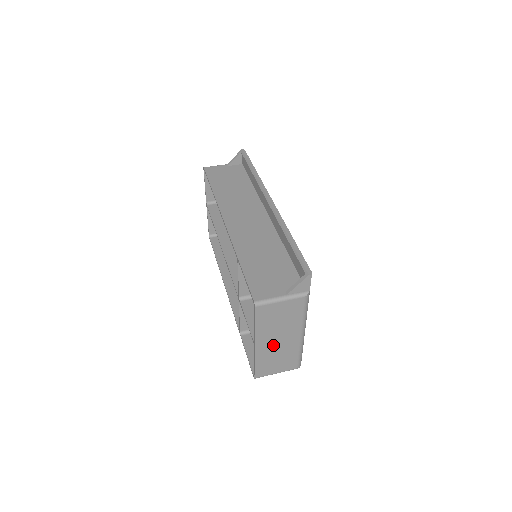
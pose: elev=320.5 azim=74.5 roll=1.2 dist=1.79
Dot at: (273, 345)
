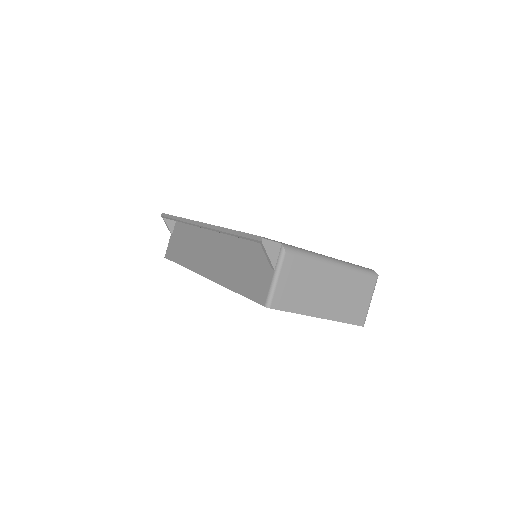
Dot at: (330, 299)
